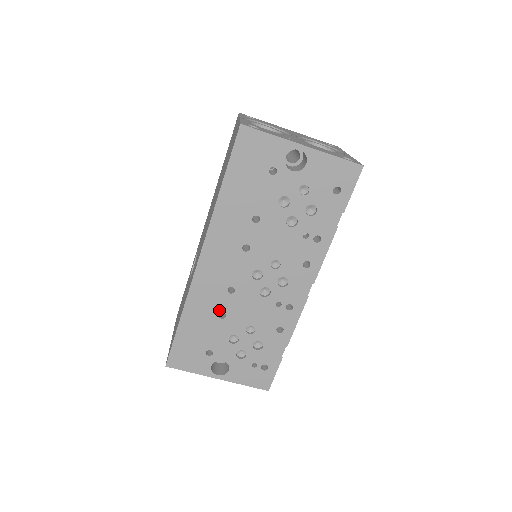
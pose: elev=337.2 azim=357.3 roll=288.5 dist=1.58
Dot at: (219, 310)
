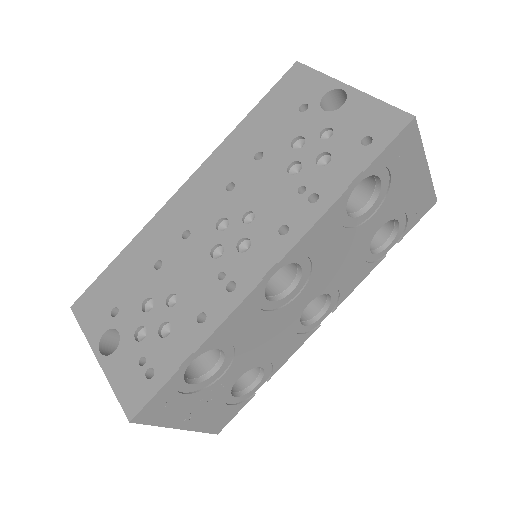
Dot at: (160, 256)
